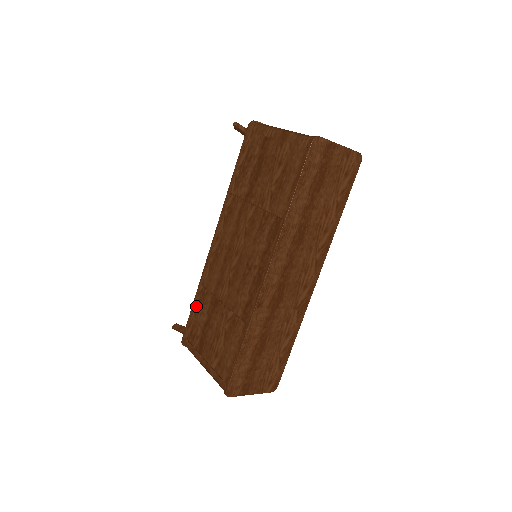
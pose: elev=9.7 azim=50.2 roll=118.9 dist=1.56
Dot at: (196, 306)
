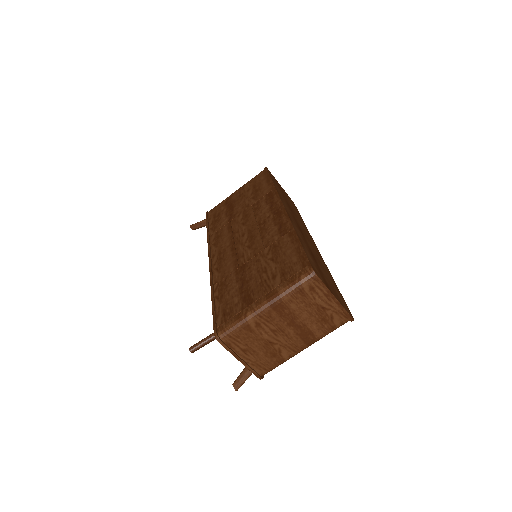
Dot at: (217, 298)
